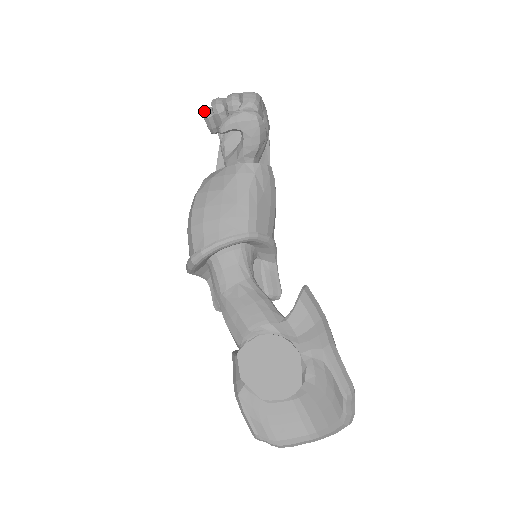
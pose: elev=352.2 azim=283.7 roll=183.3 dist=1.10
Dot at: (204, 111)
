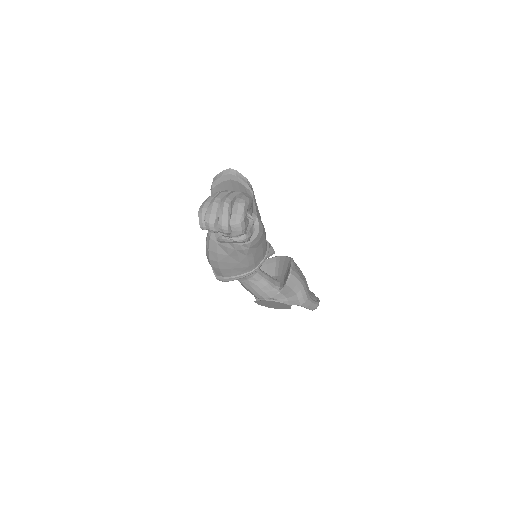
Dot at: (200, 225)
